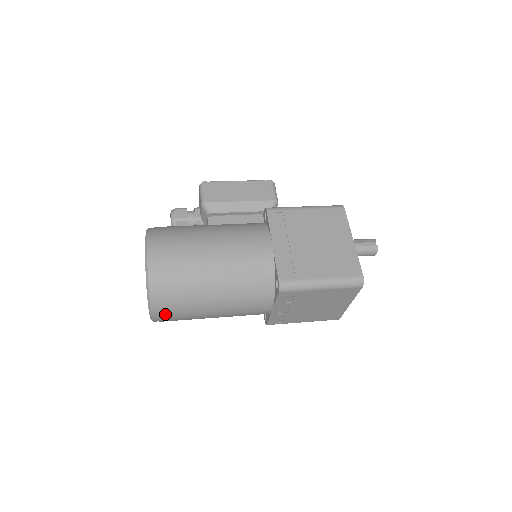
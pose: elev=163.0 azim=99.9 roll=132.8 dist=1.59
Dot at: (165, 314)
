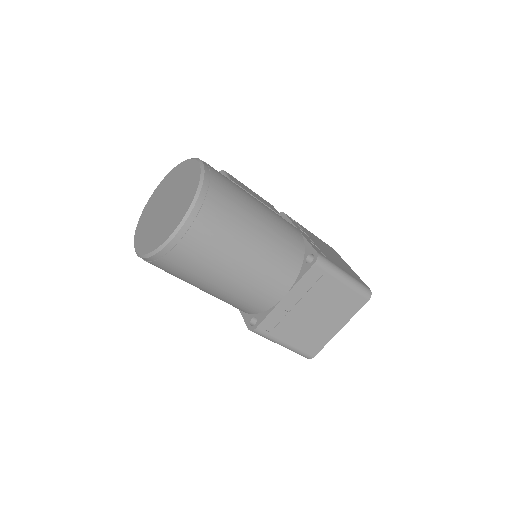
Dot at: (196, 234)
